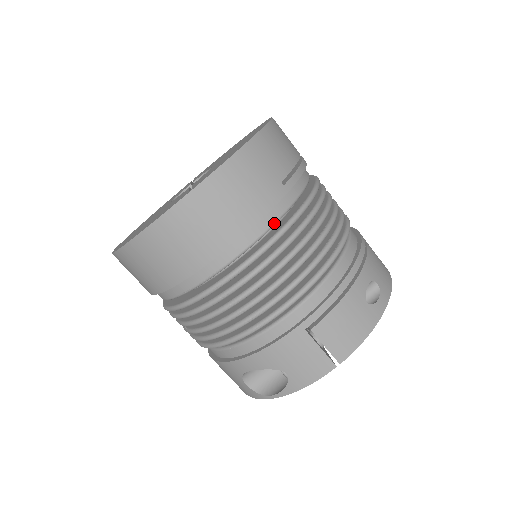
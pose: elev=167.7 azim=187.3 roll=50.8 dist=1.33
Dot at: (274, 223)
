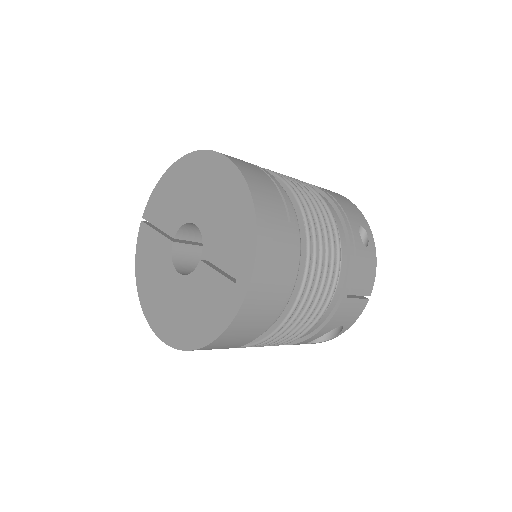
Dot at: (300, 254)
